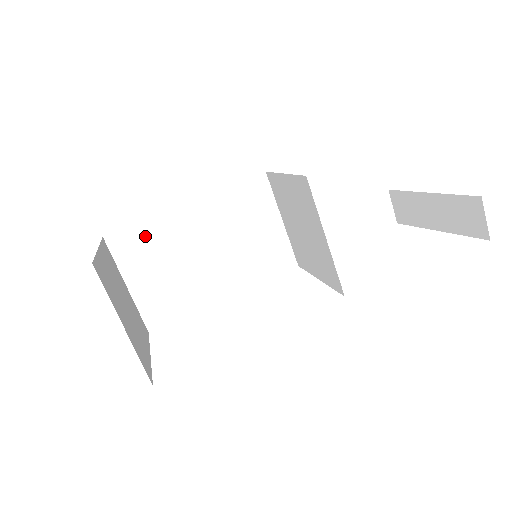
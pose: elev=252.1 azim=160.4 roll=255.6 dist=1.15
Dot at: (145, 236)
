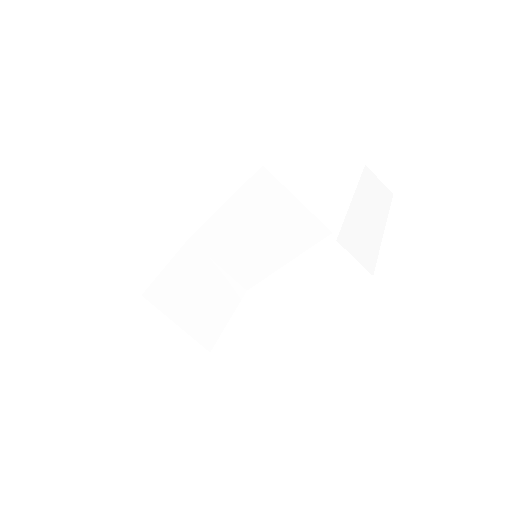
Dot at: (210, 233)
